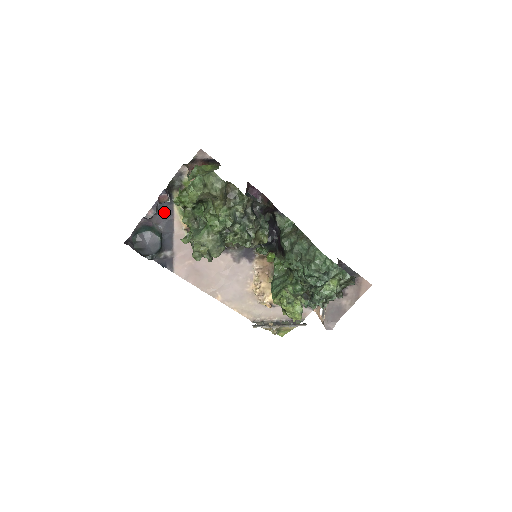
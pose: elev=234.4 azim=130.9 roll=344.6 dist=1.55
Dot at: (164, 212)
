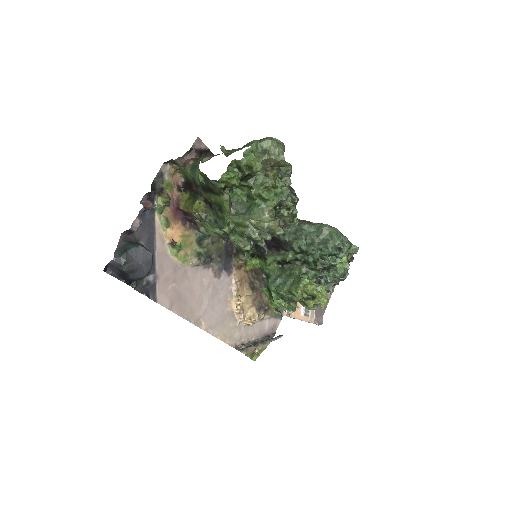
Dot at: (145, 224)
